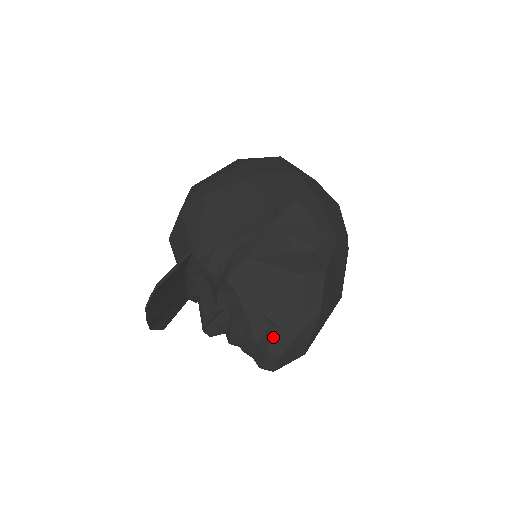
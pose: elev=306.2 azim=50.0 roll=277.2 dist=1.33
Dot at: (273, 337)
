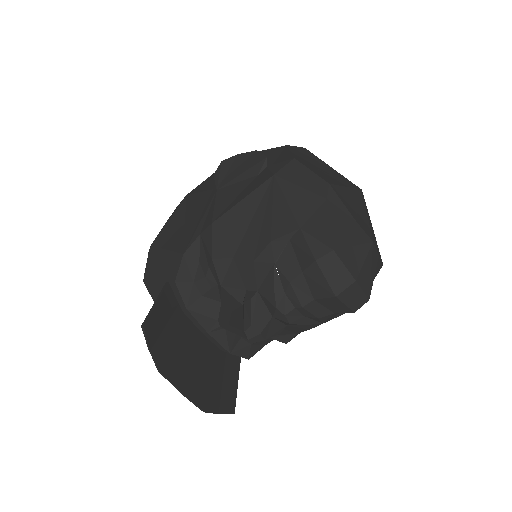
Dot at: (304, 244)
